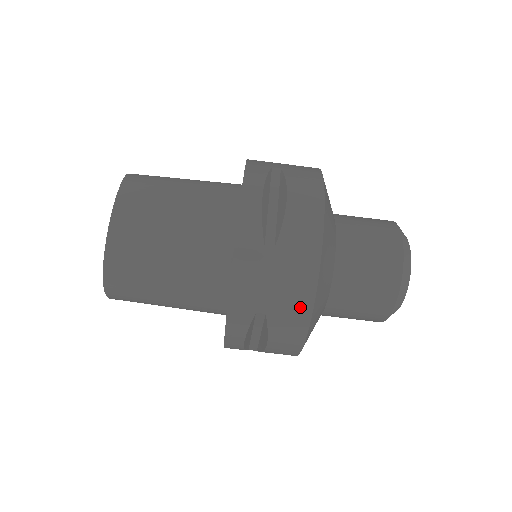
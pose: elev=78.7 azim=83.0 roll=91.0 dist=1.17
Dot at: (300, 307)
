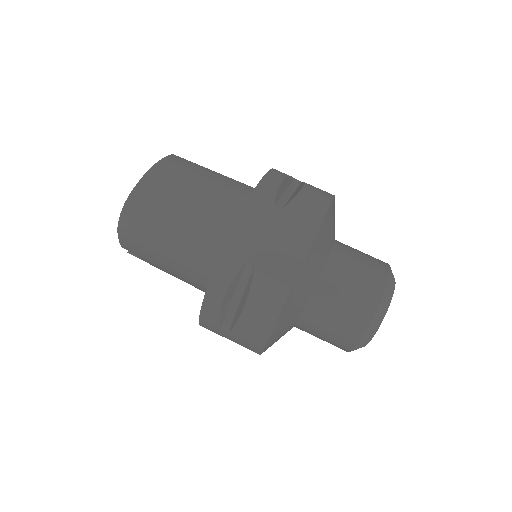
Dot at: (288, 266)
